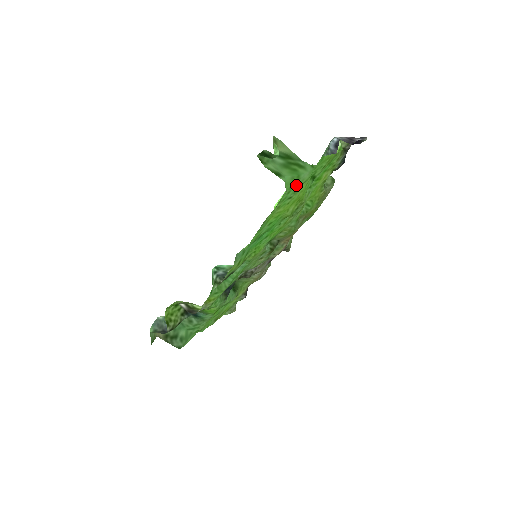
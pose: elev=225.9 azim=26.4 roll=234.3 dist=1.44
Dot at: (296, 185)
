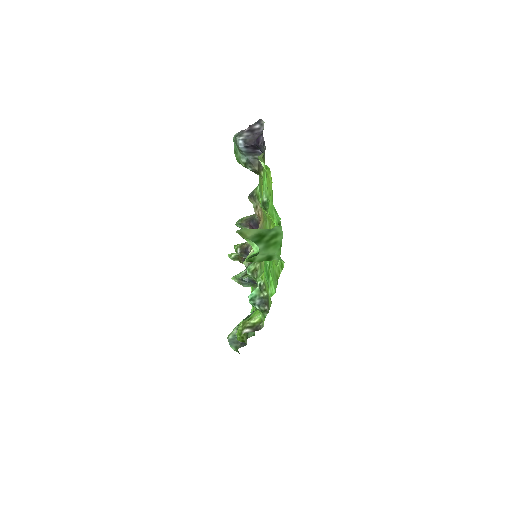
Dot at: occluded
